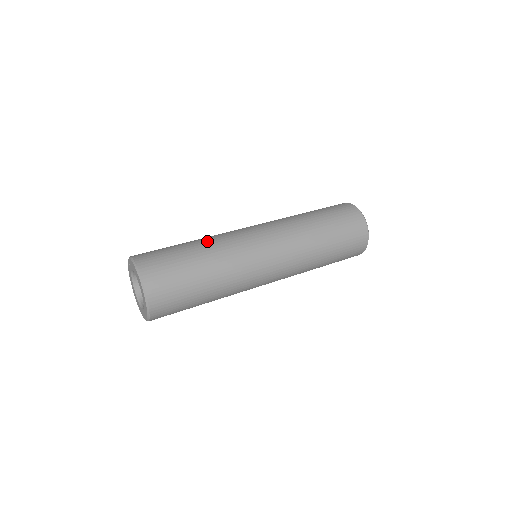
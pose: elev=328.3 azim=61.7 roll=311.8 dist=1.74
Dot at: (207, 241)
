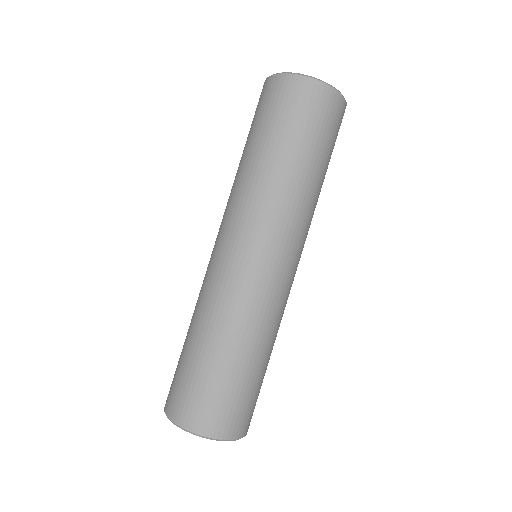
Dot at: (249, 336)
